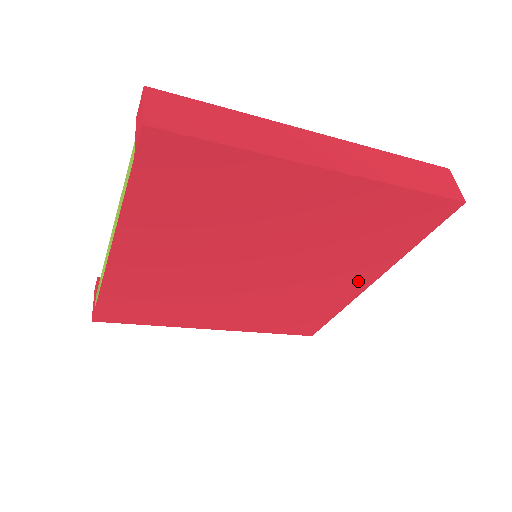
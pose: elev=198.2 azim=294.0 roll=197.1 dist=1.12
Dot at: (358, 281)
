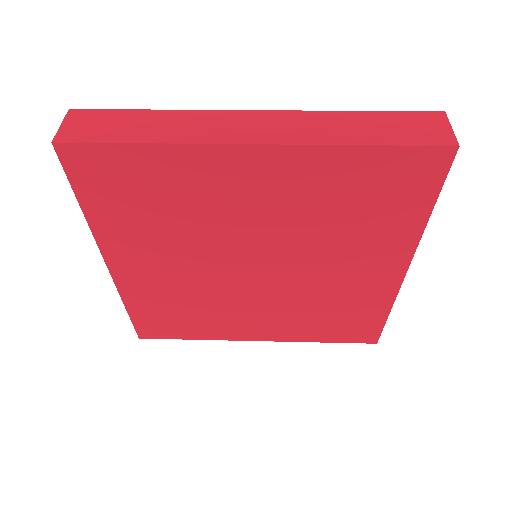
Dot at: (385, 270)
